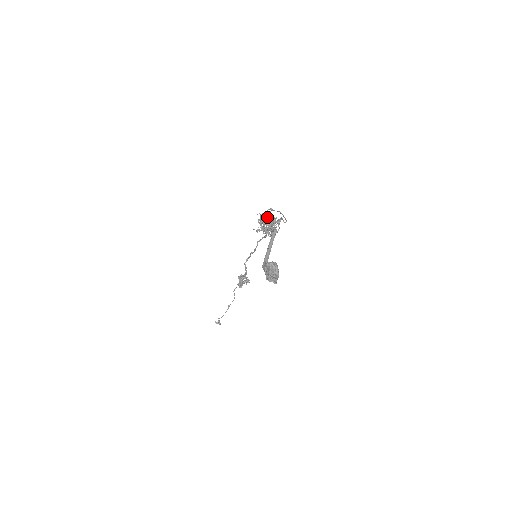
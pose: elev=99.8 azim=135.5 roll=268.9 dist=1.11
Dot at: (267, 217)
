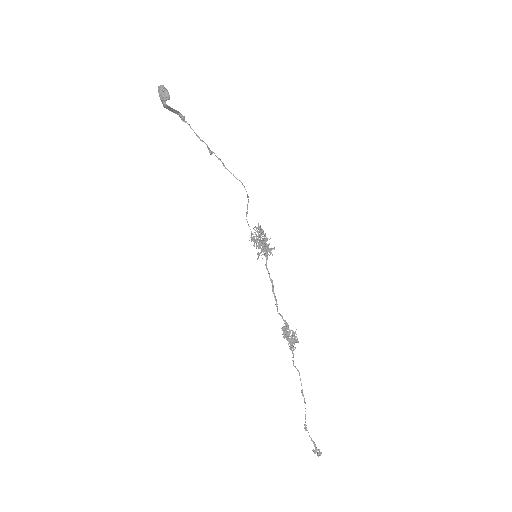
Dot at: occluded
